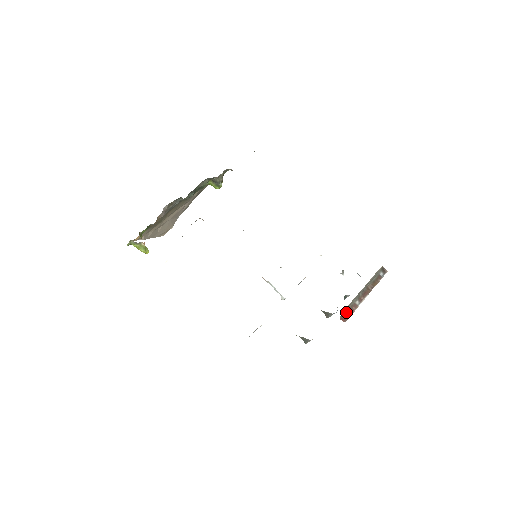
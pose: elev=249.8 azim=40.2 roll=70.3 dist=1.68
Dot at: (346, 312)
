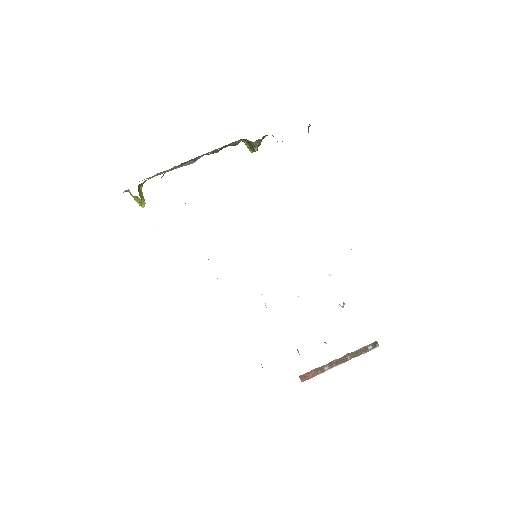
Dot at: (309, 373)
